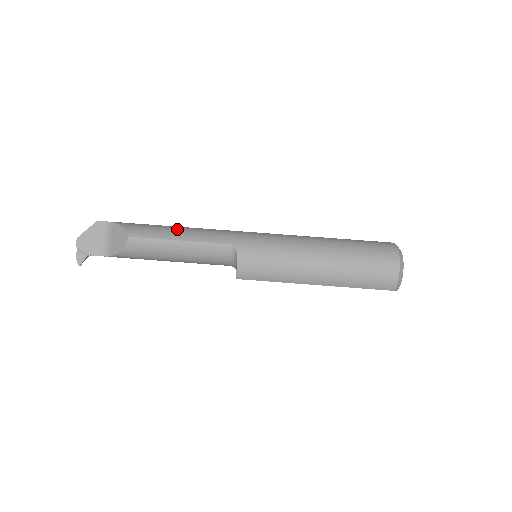
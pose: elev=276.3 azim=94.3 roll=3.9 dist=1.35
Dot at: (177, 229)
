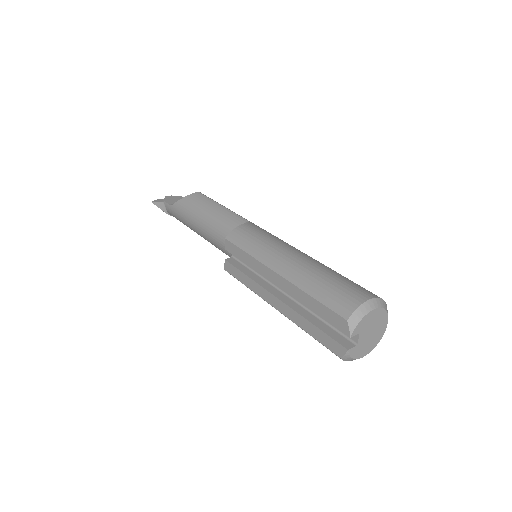
Dot at: occluded
